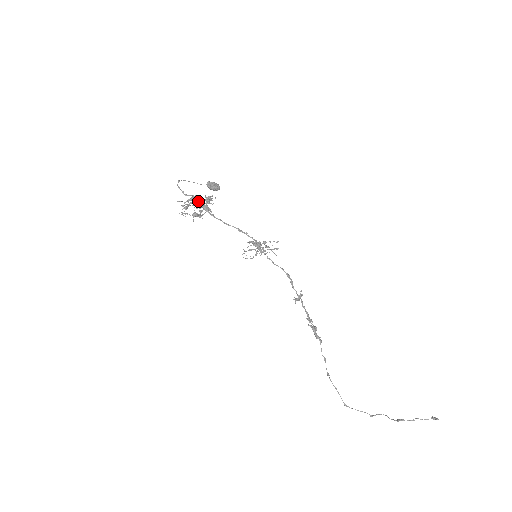
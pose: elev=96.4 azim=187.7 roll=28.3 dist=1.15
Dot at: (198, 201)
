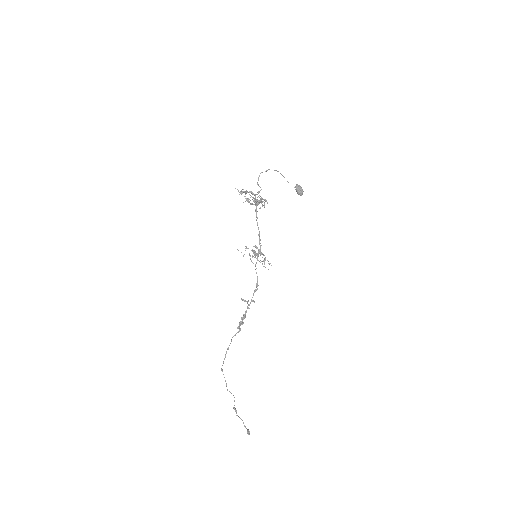
Dot at: occluded
